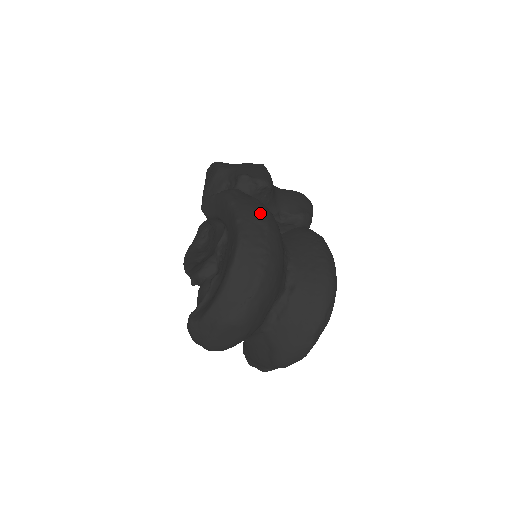
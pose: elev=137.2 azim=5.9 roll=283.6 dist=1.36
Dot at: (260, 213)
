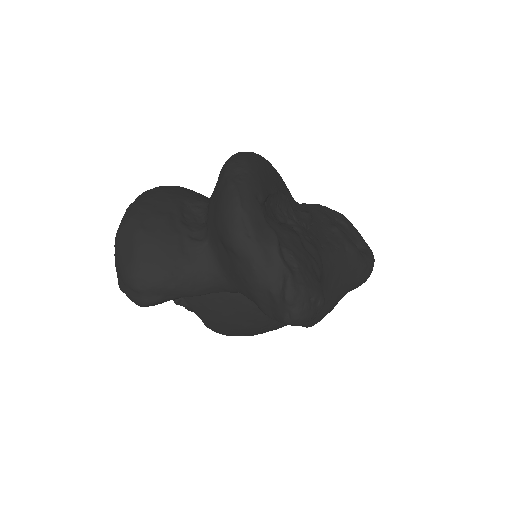
Dot at: occluded
